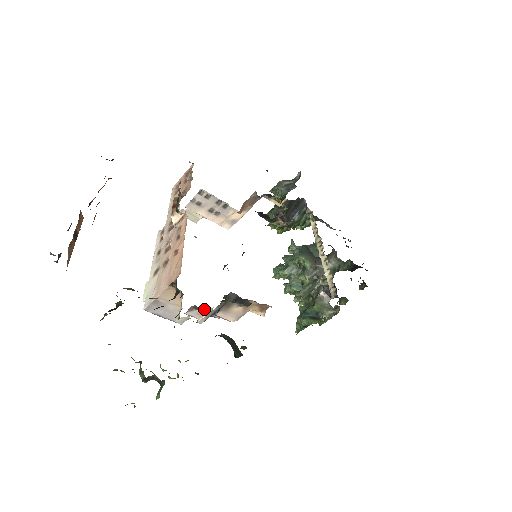
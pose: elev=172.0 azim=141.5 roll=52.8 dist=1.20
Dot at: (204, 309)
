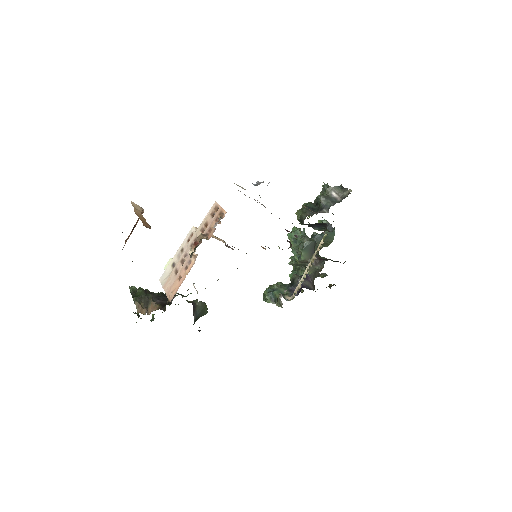
Dot at: occluded
